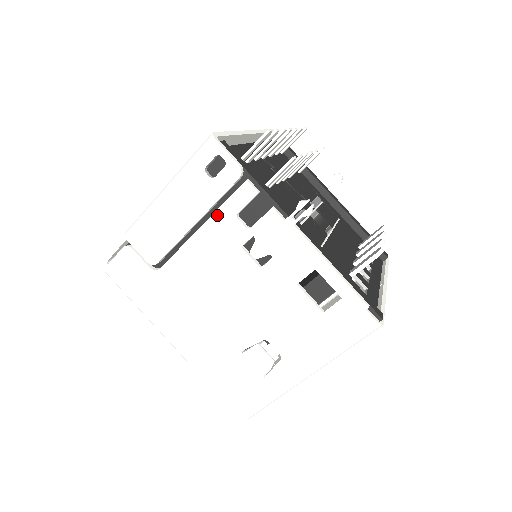
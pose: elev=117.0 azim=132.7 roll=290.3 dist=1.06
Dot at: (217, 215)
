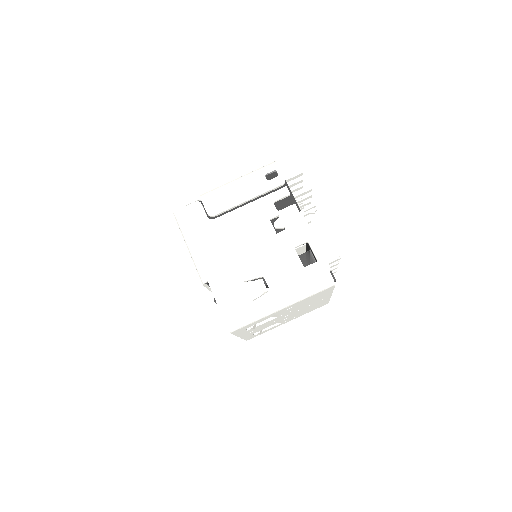
Dot at: (262, 199)
